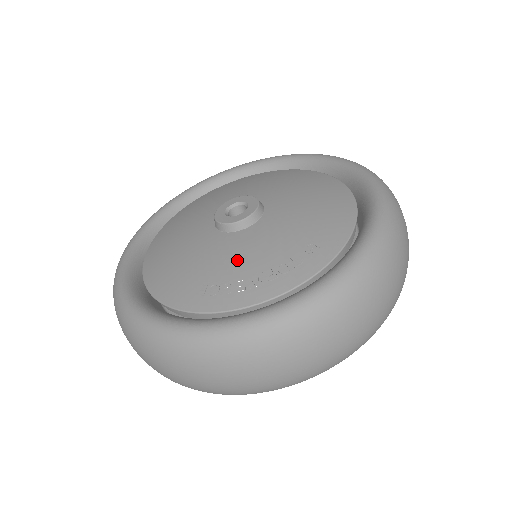
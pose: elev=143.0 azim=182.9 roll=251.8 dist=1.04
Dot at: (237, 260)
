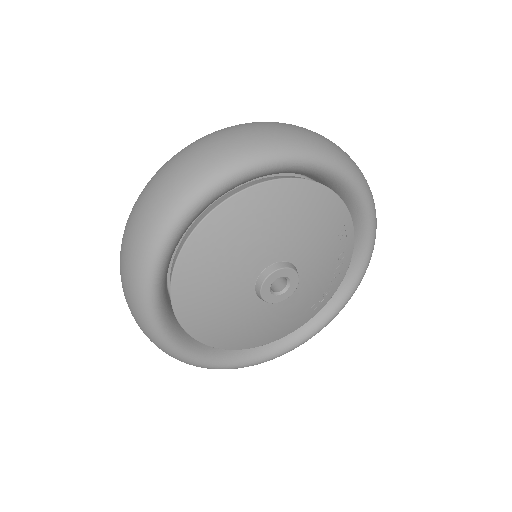
Dot at: occluded
